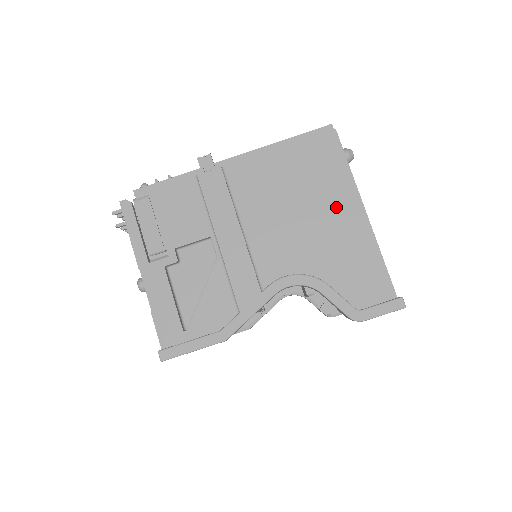
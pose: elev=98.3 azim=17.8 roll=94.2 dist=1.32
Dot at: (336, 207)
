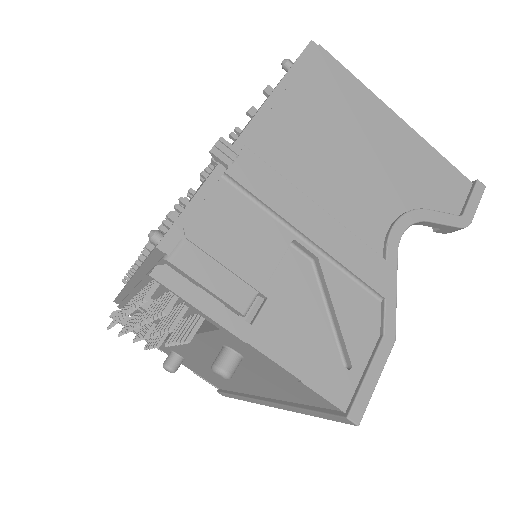
Dot at: (376, 127)
